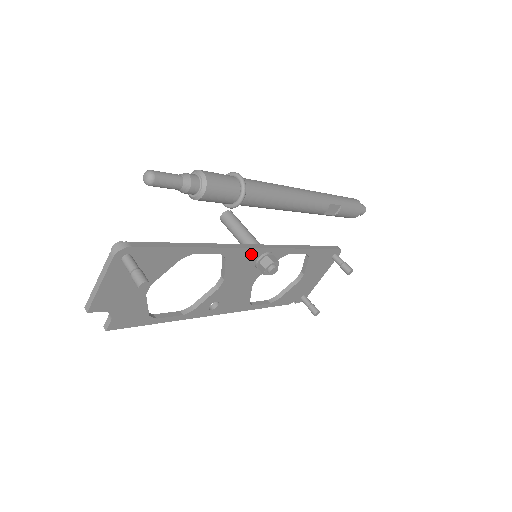
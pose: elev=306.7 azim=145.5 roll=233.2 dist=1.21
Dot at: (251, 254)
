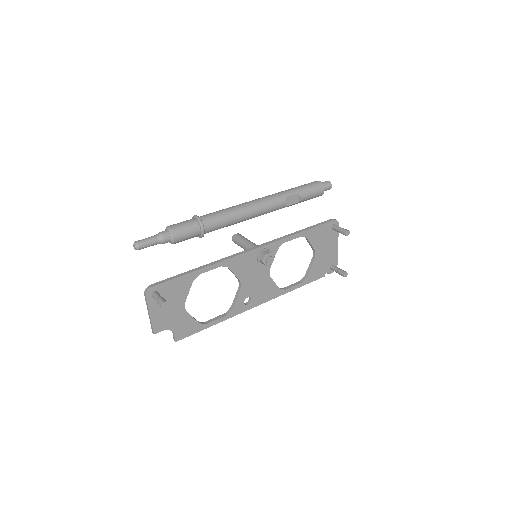
Dot at: (248, 257)
